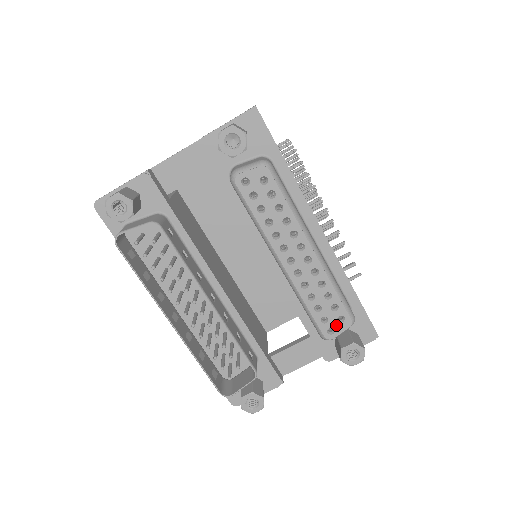
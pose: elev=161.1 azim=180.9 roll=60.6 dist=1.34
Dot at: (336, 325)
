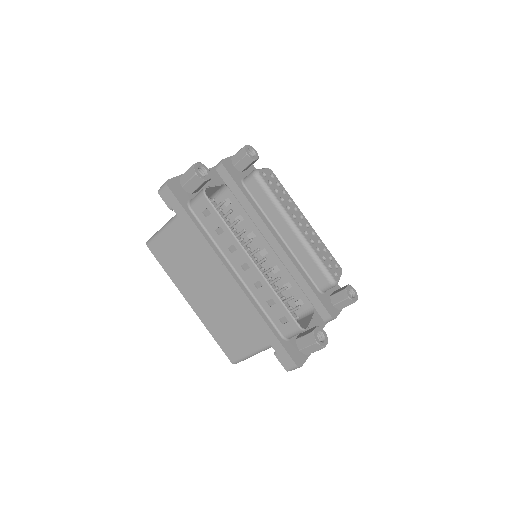
Dot at: (336, 271)
